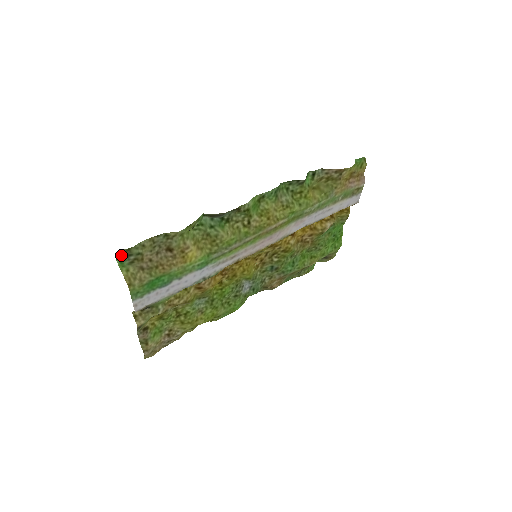
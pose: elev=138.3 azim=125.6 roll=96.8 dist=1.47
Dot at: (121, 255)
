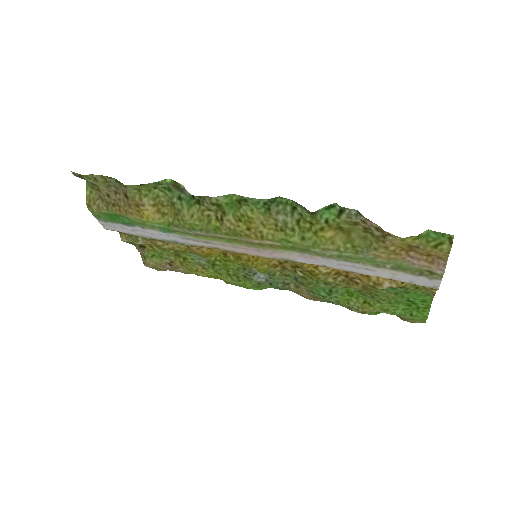
Dot at: (79, 176)
